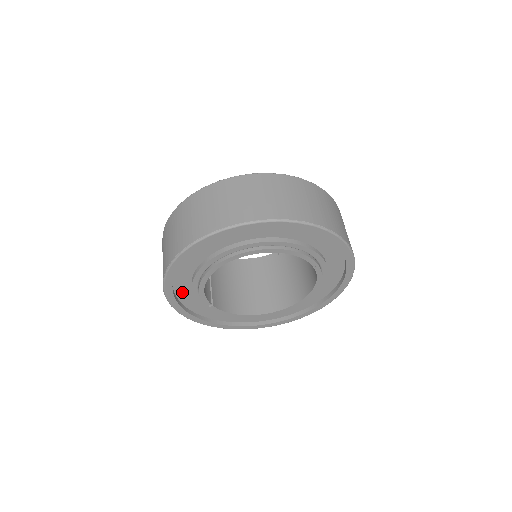
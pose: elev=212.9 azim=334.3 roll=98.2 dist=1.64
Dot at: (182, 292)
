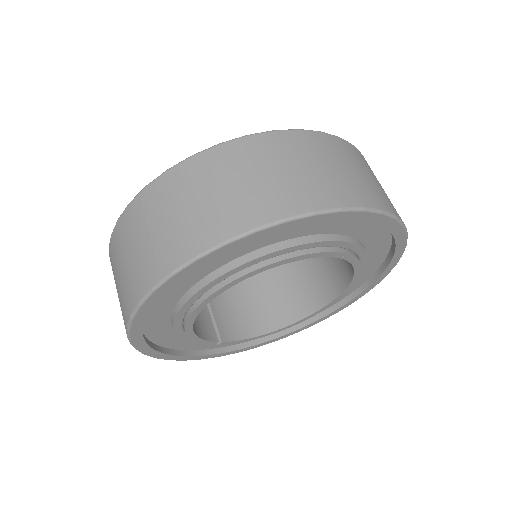
Dot at: (172, 342)
